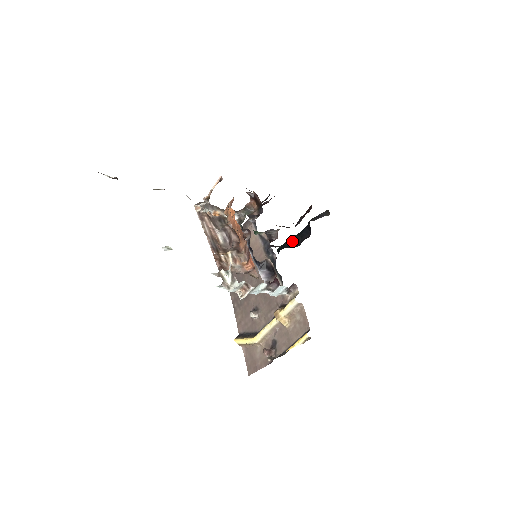
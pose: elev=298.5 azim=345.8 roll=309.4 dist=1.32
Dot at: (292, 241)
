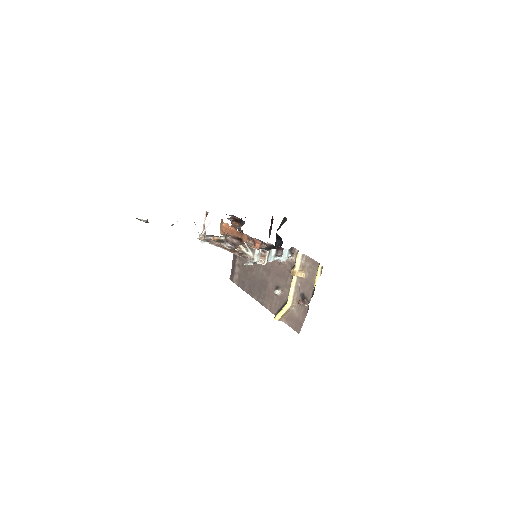
Dot at: occluded
